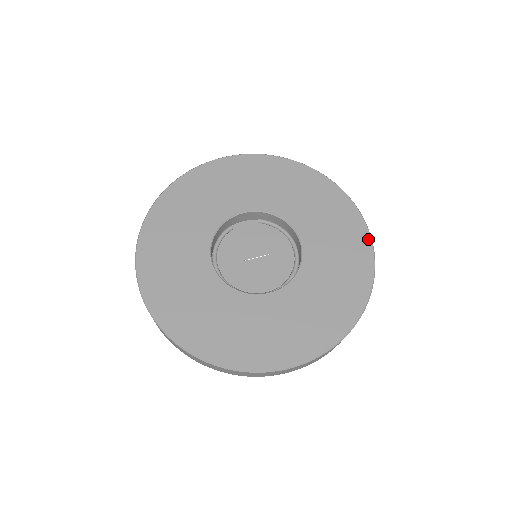
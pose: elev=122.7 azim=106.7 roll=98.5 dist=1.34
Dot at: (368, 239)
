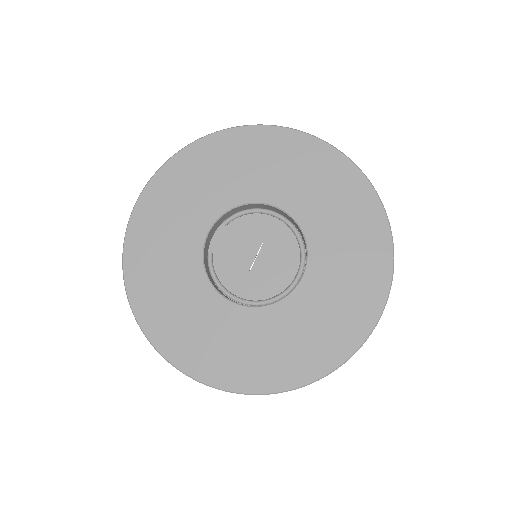
Dot at: (326, 147)
